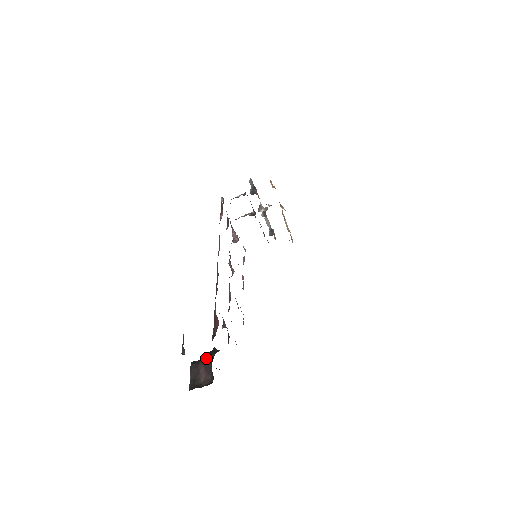
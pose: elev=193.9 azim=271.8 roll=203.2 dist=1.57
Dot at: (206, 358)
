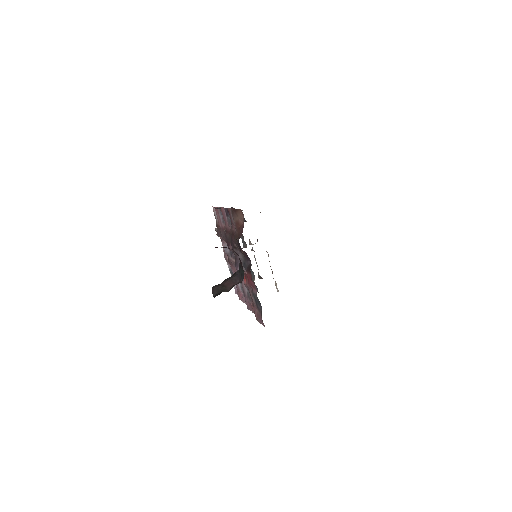
Dot at: (229, 277)
